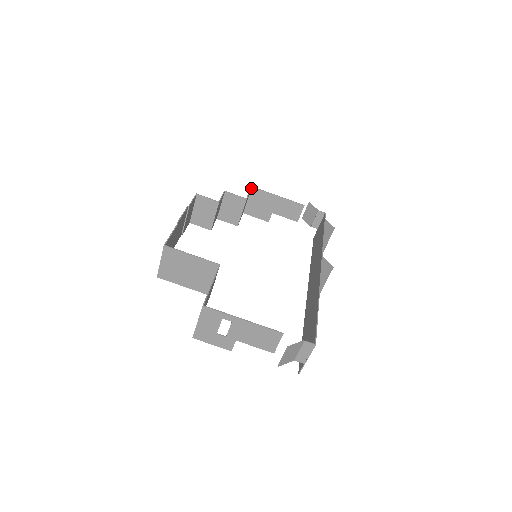
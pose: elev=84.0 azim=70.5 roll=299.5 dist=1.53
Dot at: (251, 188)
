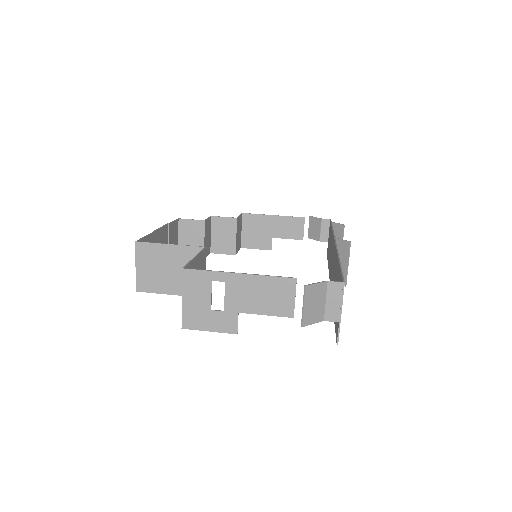
Dot at: (242, 215)
